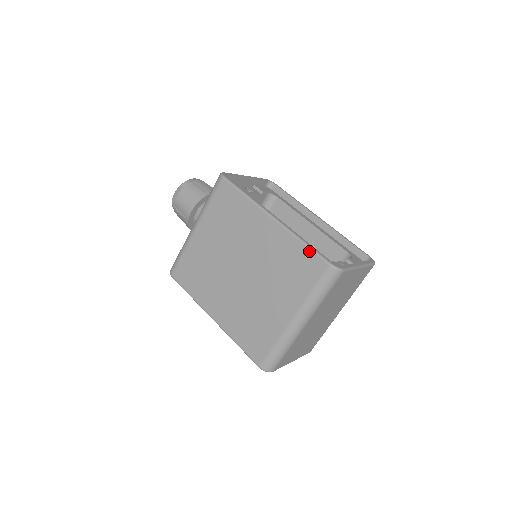
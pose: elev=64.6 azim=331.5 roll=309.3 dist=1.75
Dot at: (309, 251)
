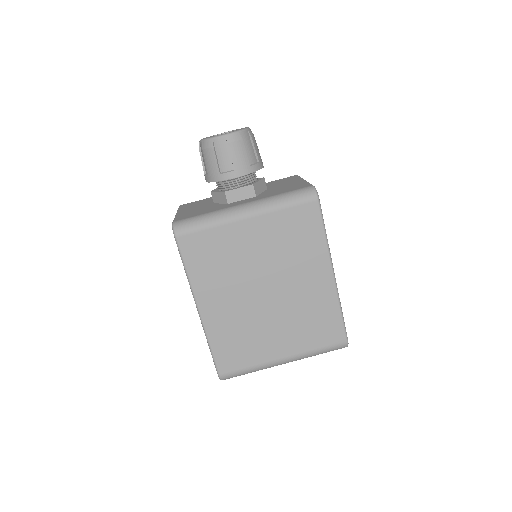
Dot at: (341, 322)
